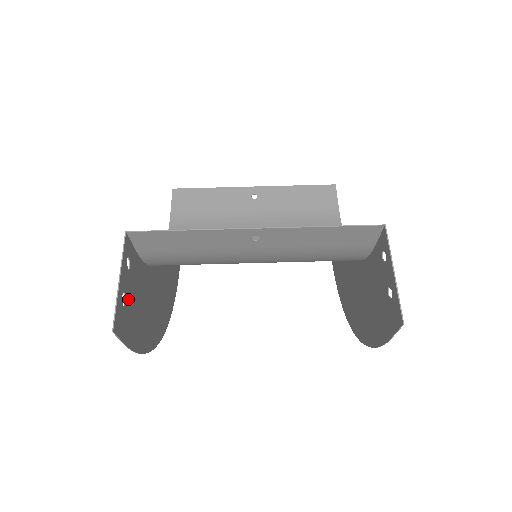
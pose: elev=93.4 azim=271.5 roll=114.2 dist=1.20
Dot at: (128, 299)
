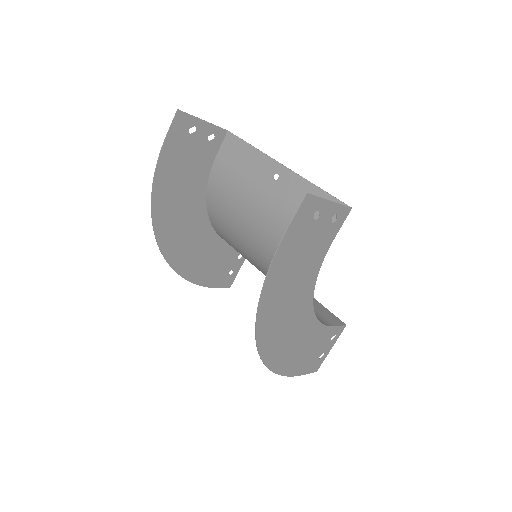
Dot at: (192, 140)
